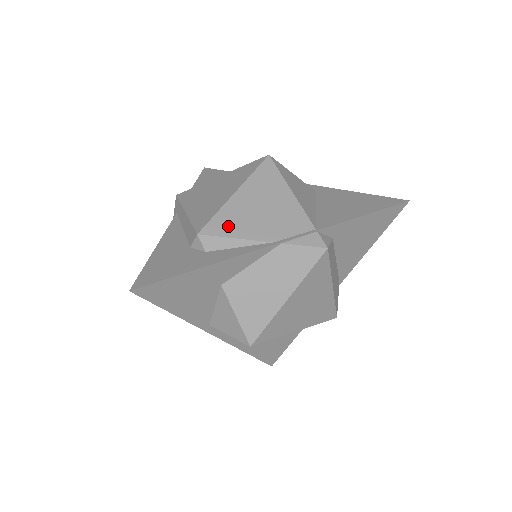
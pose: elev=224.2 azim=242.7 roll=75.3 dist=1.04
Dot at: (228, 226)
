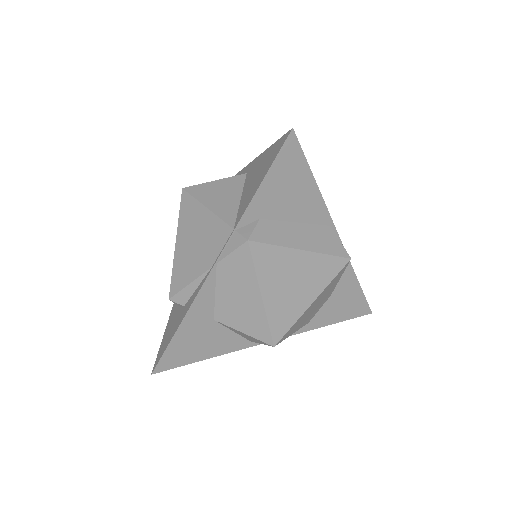
Dot at: (182, 277)
